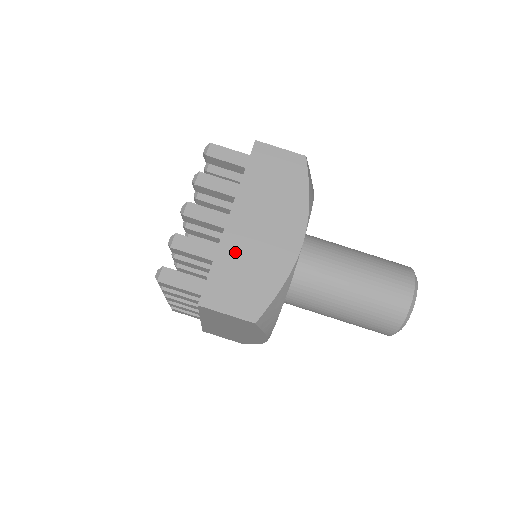
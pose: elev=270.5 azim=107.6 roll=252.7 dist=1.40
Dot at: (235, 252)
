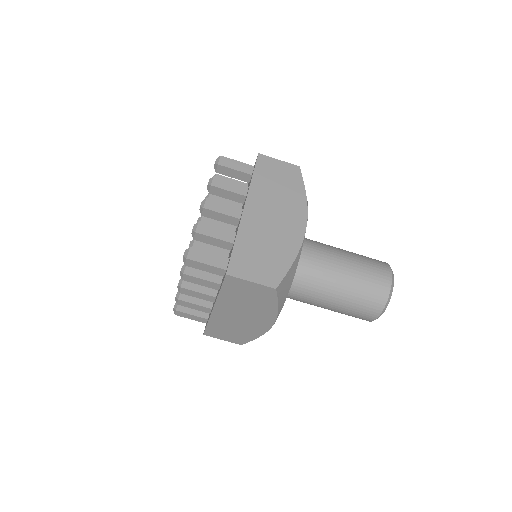
Dot at: (252, 234)
